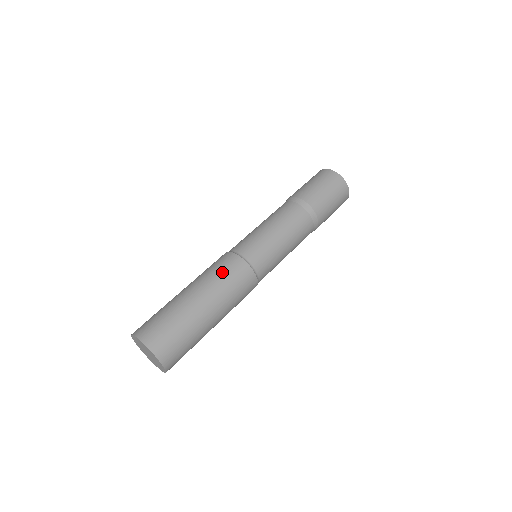
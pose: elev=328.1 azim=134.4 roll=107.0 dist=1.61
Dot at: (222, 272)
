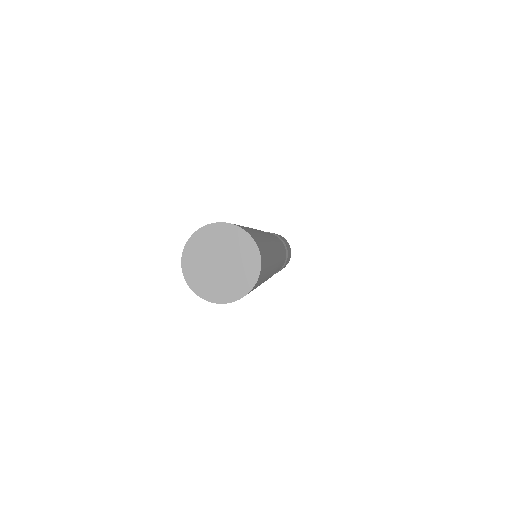
Dot at: occluded
